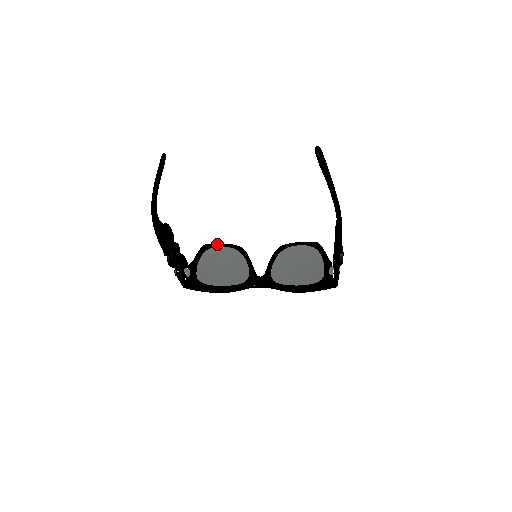
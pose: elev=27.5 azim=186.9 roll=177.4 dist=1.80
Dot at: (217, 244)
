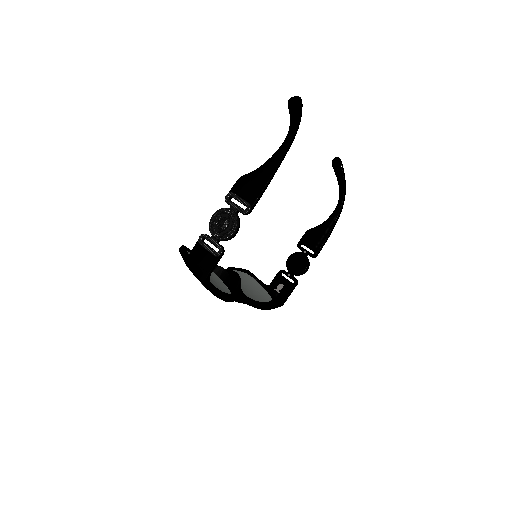
Dot at: (189, 249)
